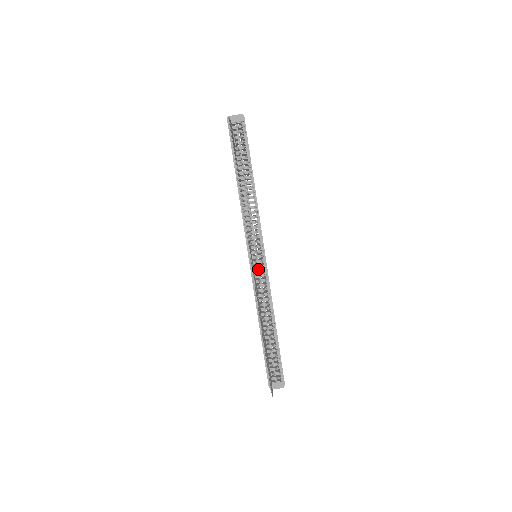
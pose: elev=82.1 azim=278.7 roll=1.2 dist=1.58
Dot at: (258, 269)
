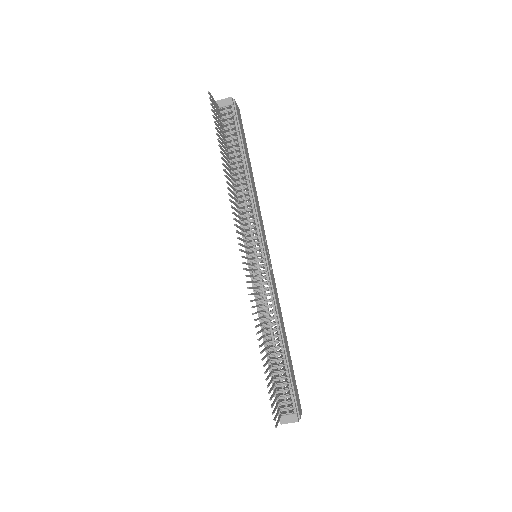
Dot at: (258, 270)
